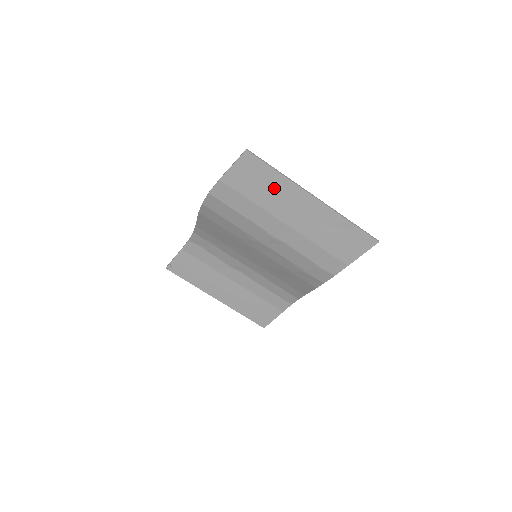
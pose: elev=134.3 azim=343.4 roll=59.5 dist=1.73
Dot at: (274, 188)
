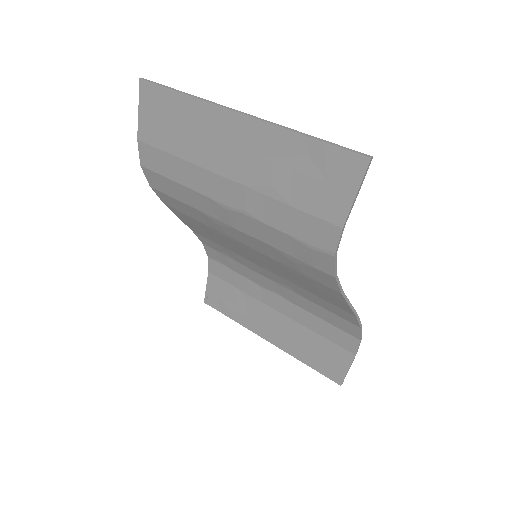
Dot at: (189, 123)
